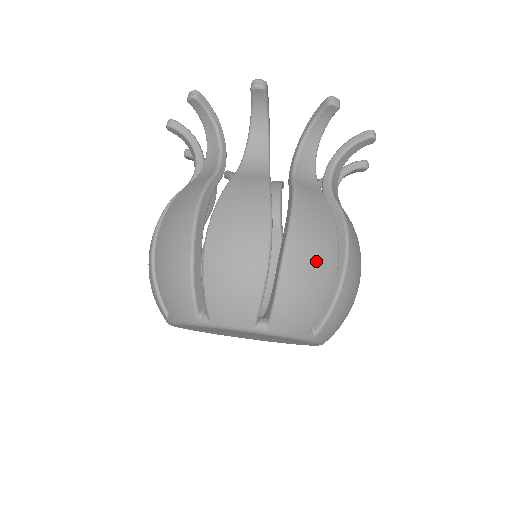
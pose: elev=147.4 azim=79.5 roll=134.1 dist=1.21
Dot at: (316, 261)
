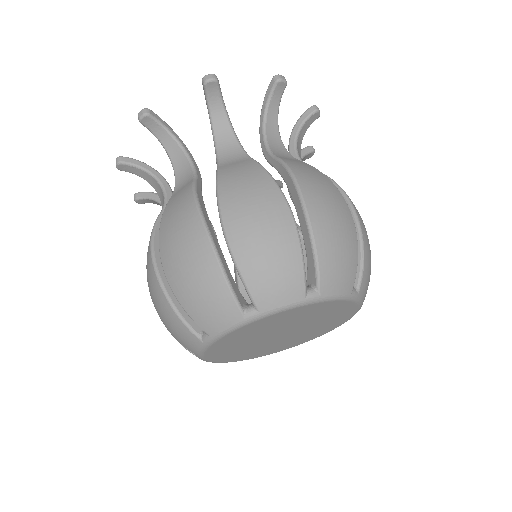
Dot at: occluded
